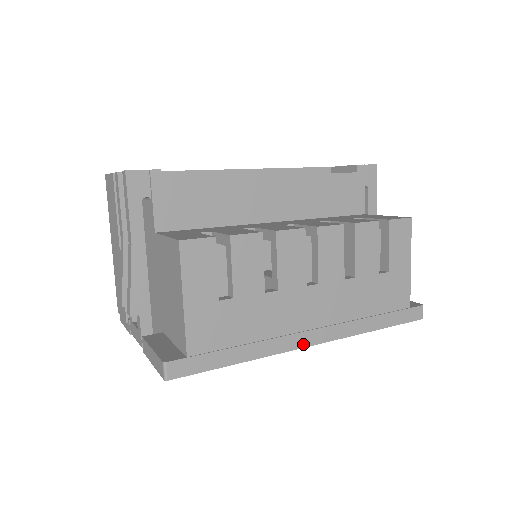
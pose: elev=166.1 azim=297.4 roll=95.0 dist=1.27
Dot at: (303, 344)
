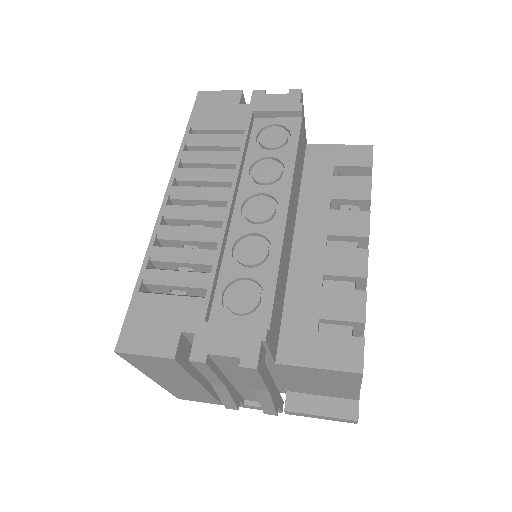
Dot at: occluded
